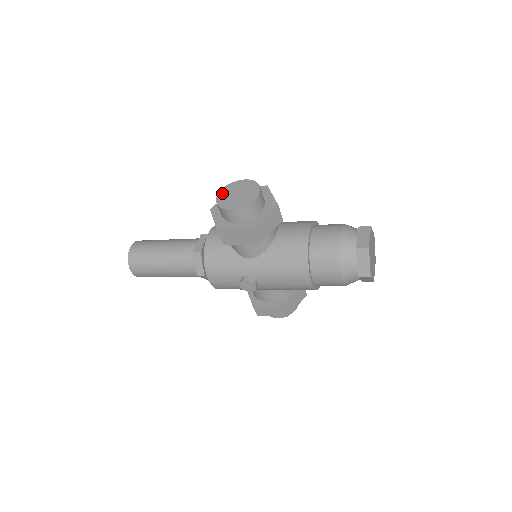
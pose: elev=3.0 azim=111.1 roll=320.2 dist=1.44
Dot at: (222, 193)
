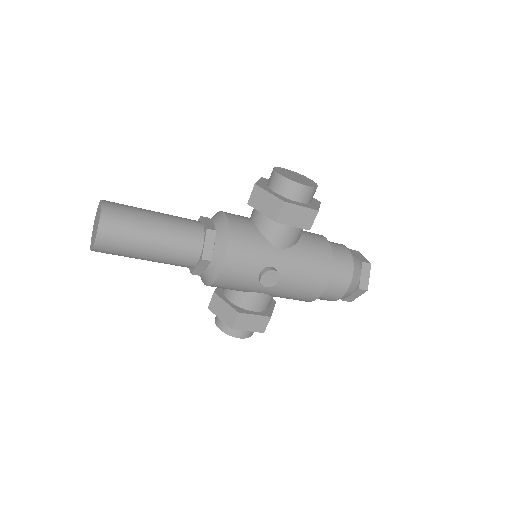
Dot at: (279, 170)
